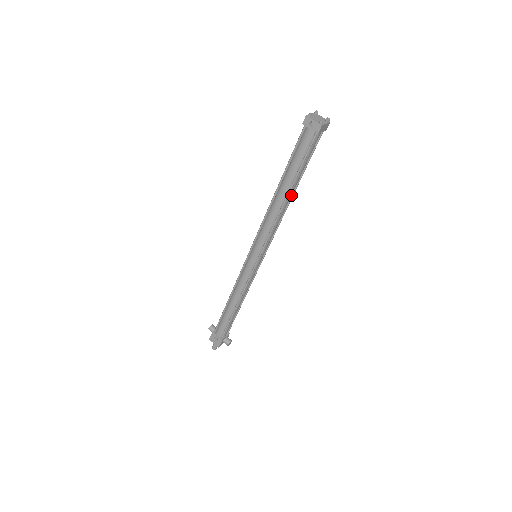
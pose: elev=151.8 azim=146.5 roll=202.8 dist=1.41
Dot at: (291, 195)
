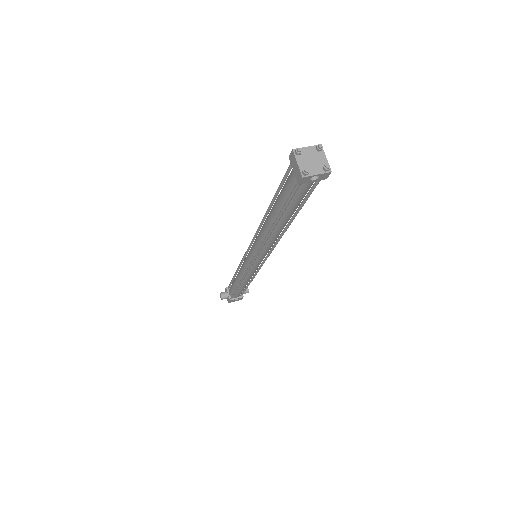
Dot at: occluded
